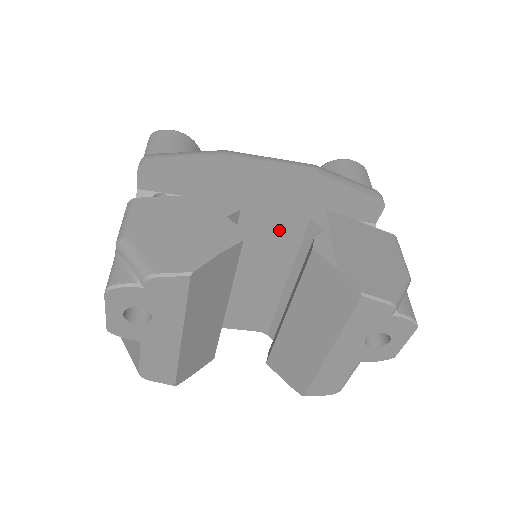
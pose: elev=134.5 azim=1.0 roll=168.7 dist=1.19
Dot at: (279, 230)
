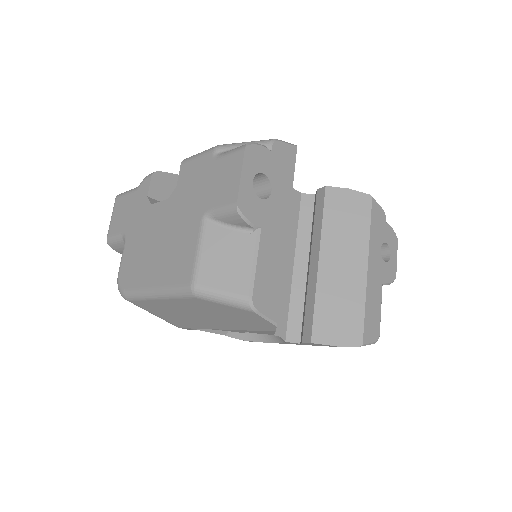
Dot at: occluded
